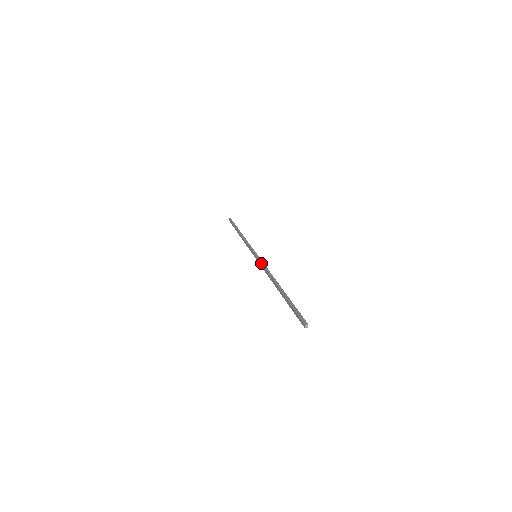
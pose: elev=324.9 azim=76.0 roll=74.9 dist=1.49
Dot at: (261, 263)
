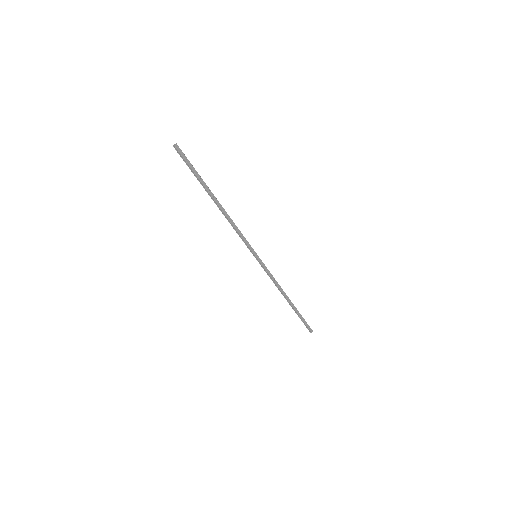
Dot at: (244, 238)
